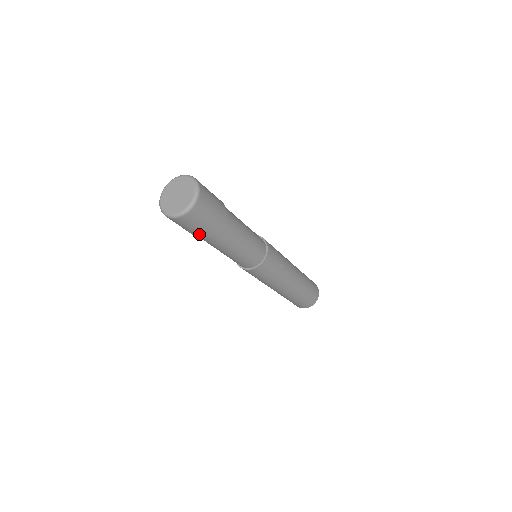
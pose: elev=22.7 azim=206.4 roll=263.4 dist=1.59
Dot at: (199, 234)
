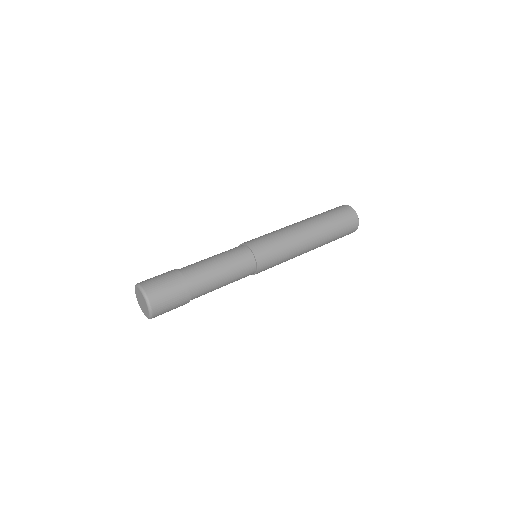
Dot at: occluded
